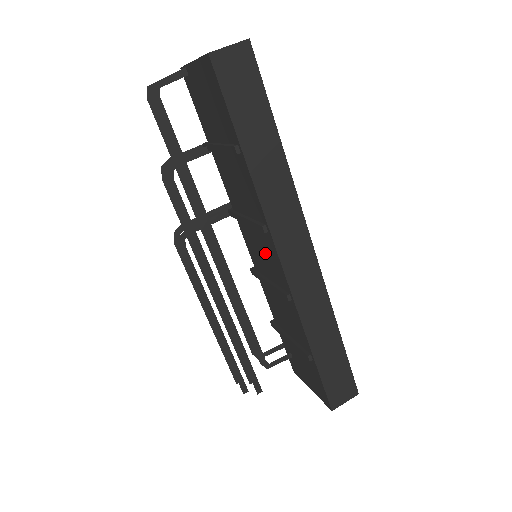
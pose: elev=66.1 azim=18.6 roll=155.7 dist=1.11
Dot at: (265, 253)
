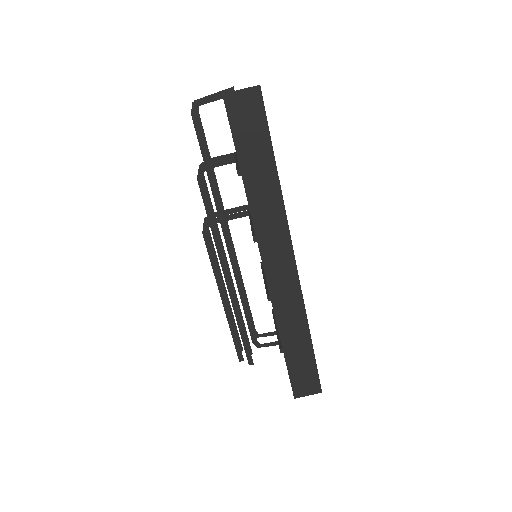
Dot at: occluded
